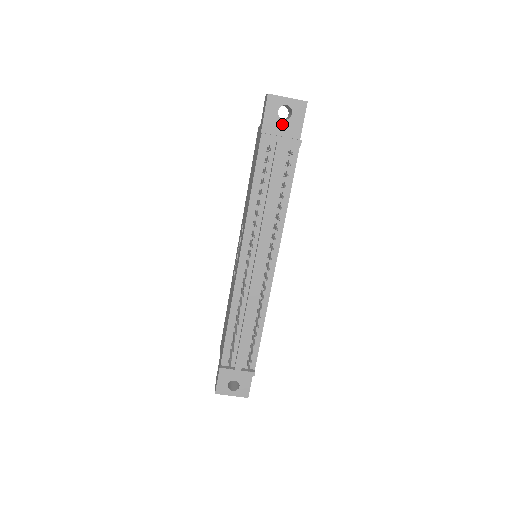
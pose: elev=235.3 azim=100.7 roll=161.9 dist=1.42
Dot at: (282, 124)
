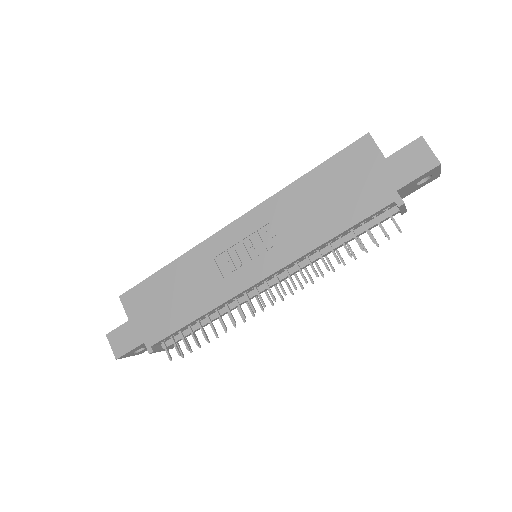
Dot at: (411, 187)
